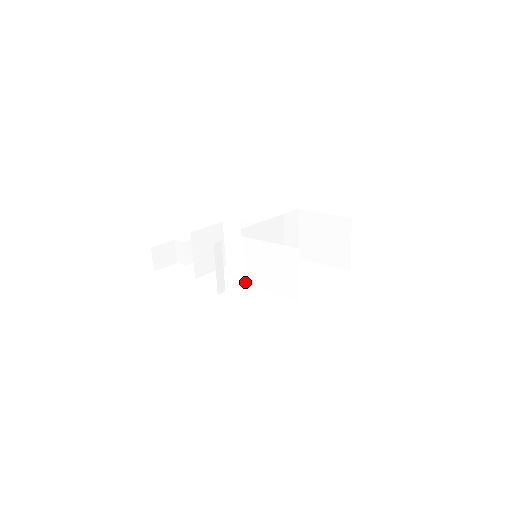
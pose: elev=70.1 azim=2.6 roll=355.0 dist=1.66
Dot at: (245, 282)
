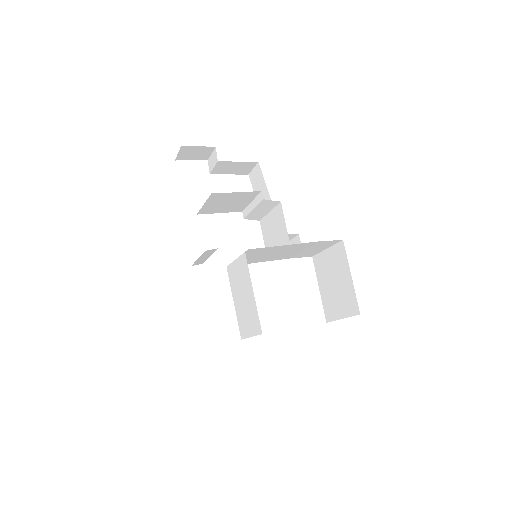
Dot at: (228, 267)
